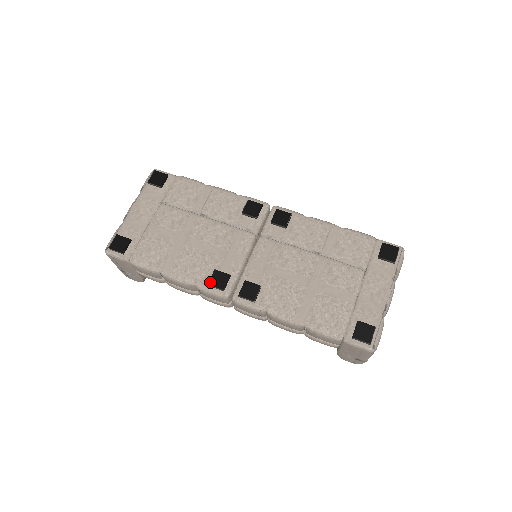
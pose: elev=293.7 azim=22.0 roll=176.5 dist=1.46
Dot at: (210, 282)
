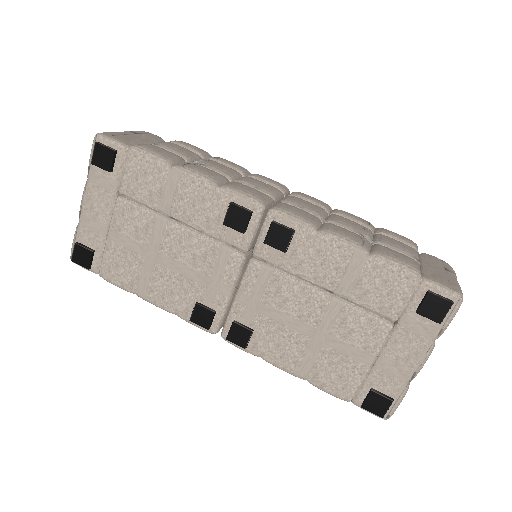
Dot at: (192, 319)
